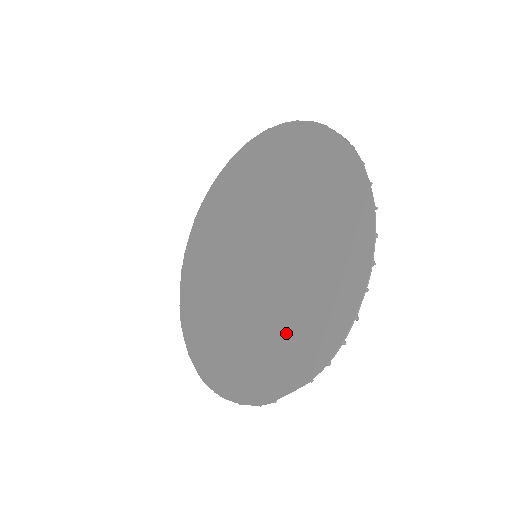
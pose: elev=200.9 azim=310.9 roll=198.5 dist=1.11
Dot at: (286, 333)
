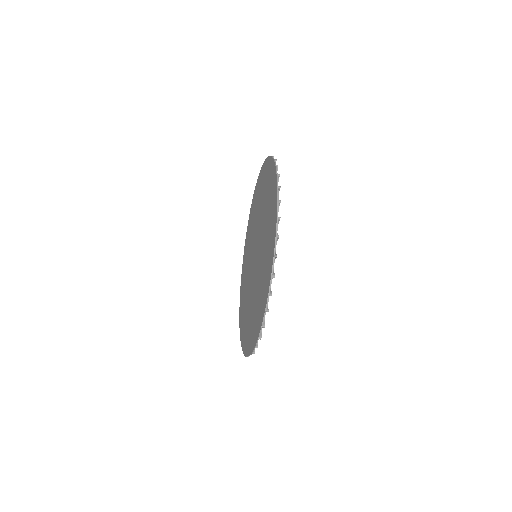
Dot at: (252, 318)
